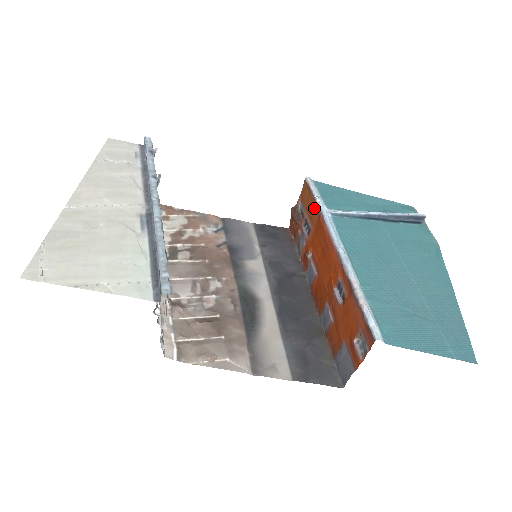
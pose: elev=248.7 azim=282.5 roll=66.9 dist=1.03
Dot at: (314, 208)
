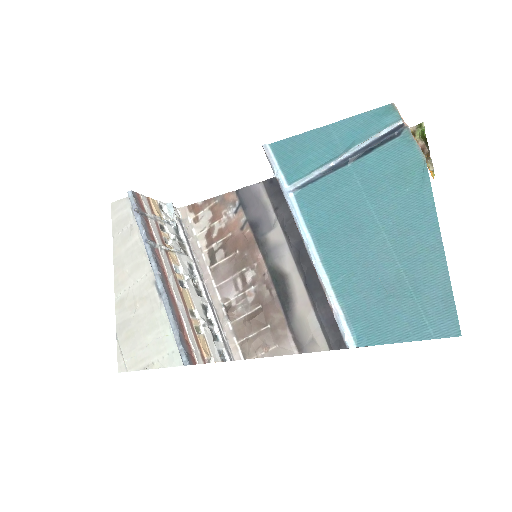
Dot at: occluded
